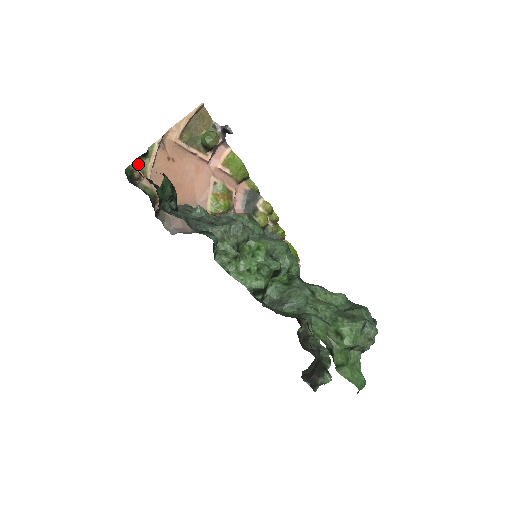
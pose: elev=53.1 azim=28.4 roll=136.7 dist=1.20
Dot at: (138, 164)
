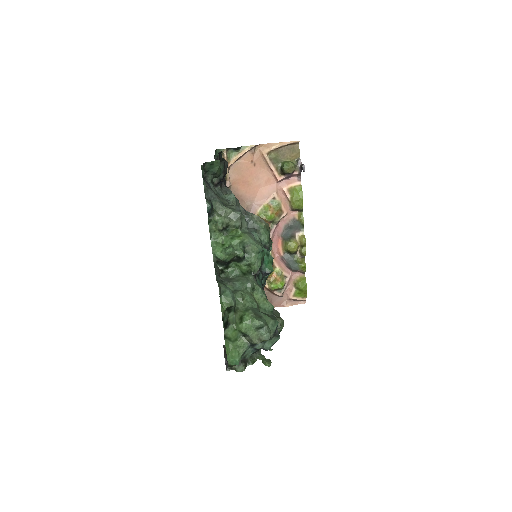
Dot at: (229, 152)
